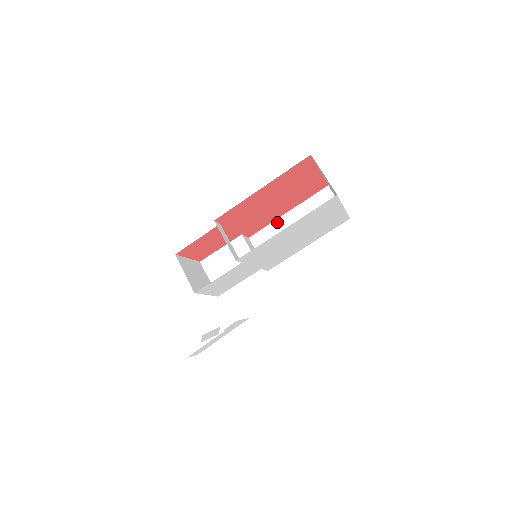
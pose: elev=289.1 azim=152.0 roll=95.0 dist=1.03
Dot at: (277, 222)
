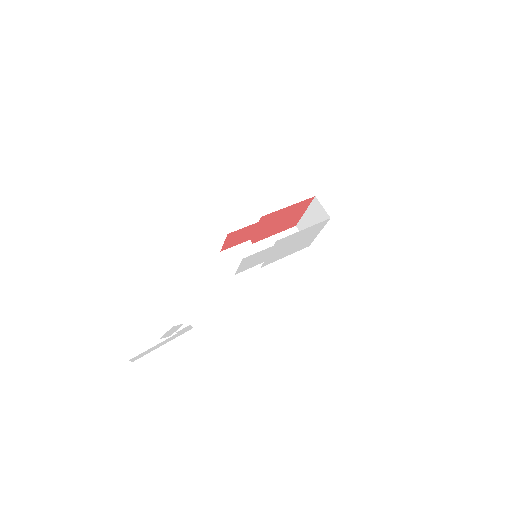
Dot at: (266, 240)
